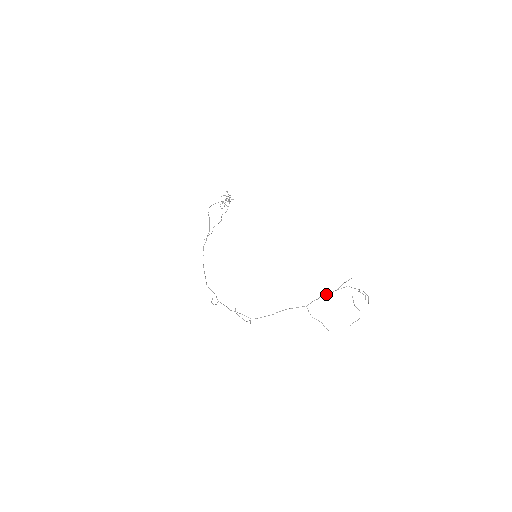
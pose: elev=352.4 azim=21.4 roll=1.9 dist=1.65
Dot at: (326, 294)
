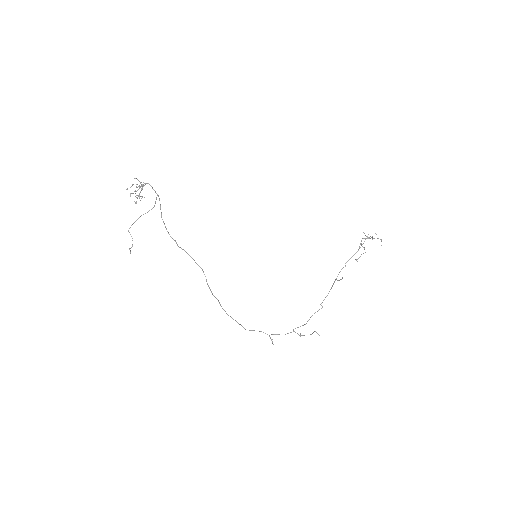
Dot at: occluded
